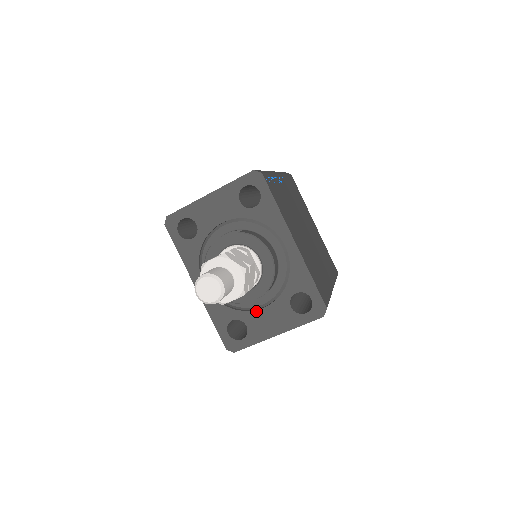
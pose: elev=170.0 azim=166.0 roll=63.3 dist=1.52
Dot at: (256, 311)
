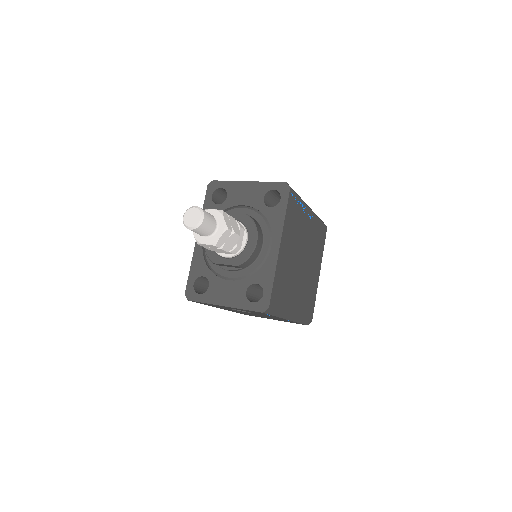
Dot at: (222, 280)
